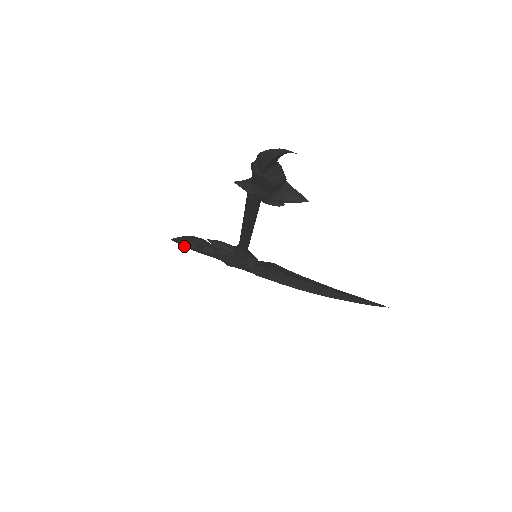
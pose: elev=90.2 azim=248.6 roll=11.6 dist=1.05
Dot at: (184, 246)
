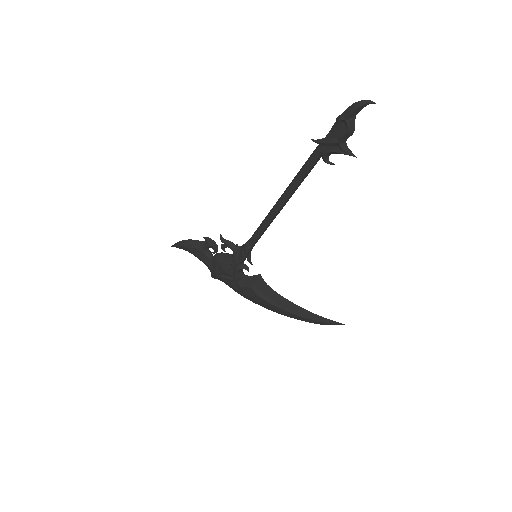
Dot at: (188, 247)
